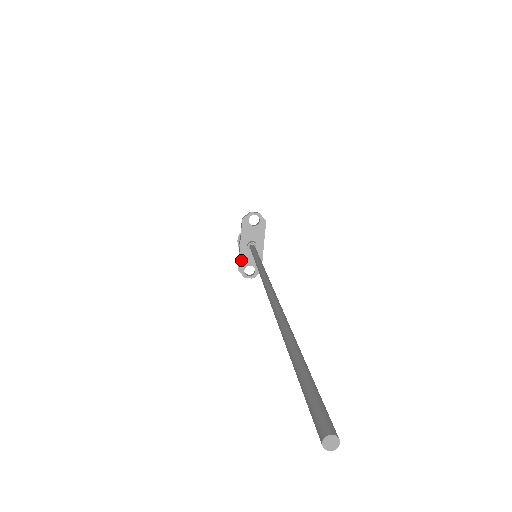
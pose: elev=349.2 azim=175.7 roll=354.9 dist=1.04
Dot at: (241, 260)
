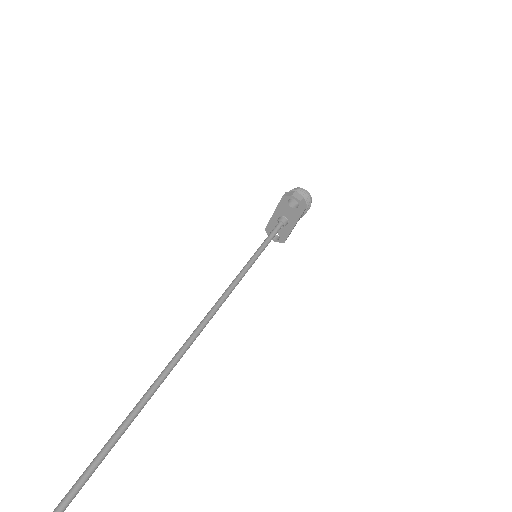
Dot at: (270, 224)
